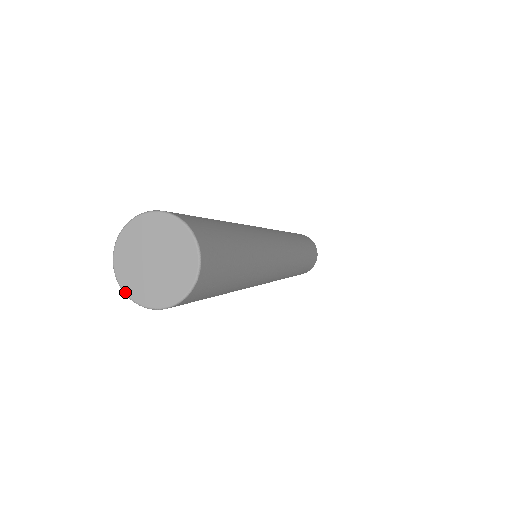
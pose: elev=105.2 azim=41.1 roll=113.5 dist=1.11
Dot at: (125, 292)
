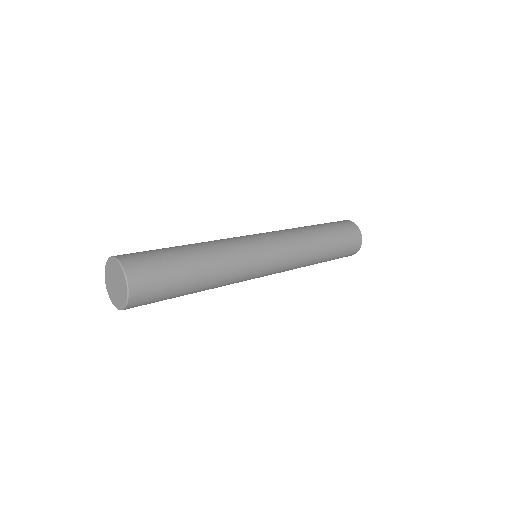
Dot at: (105, 272)
